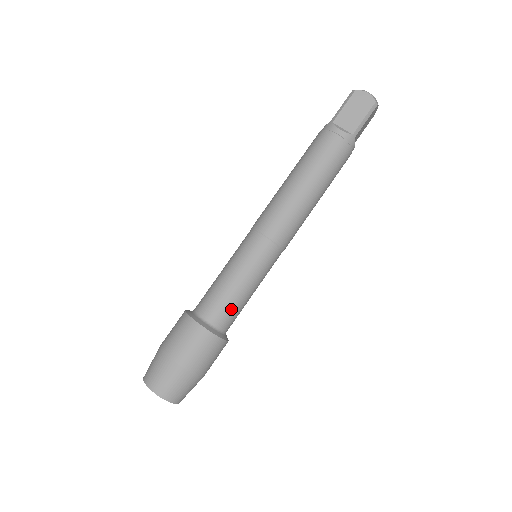
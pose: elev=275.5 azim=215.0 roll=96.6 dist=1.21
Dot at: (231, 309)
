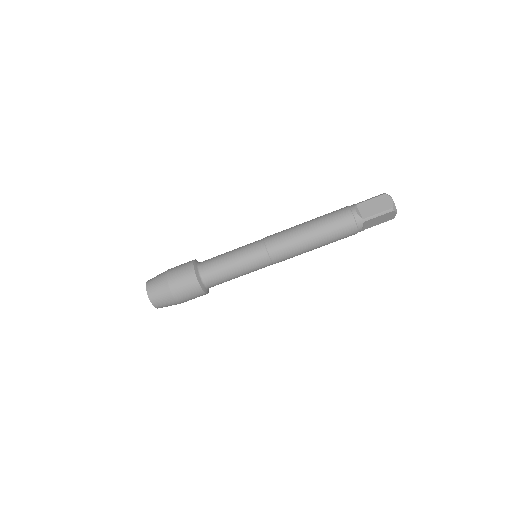
Dot at: occluded
